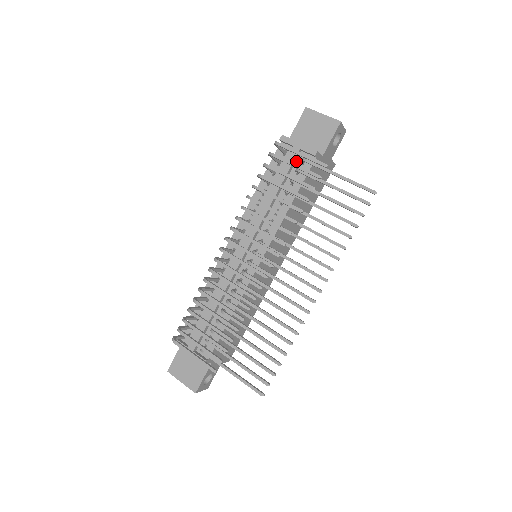
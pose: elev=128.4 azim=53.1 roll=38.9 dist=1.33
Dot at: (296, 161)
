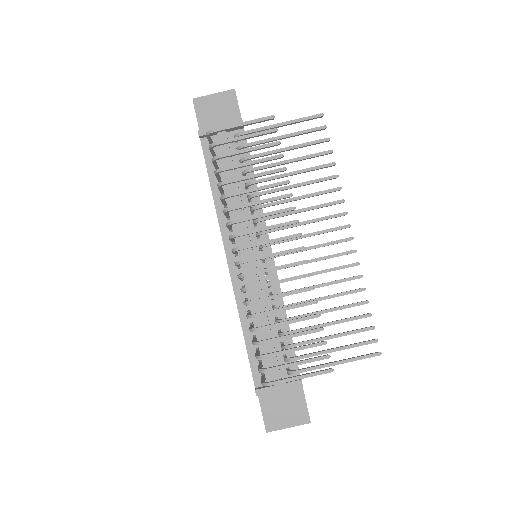
Dot at: (229, 144)
